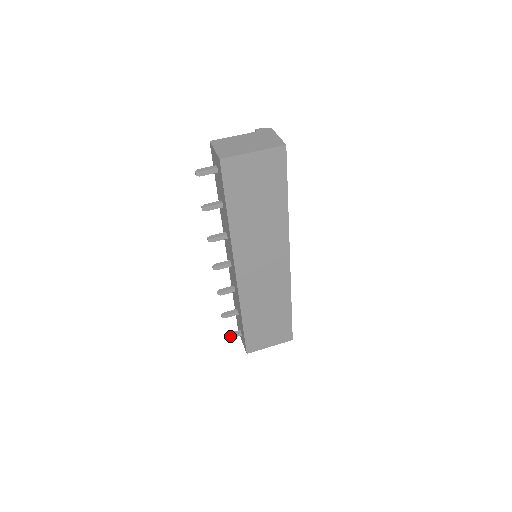
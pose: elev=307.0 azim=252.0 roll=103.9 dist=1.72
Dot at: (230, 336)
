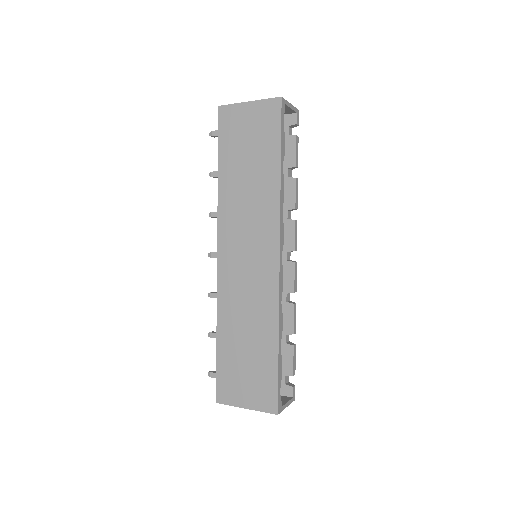
Dot at: (212, 373)
